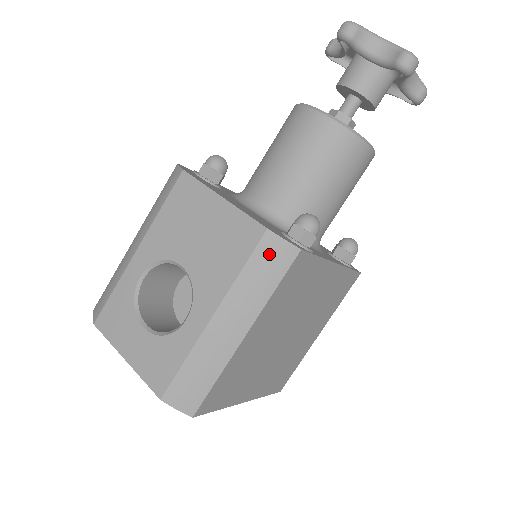
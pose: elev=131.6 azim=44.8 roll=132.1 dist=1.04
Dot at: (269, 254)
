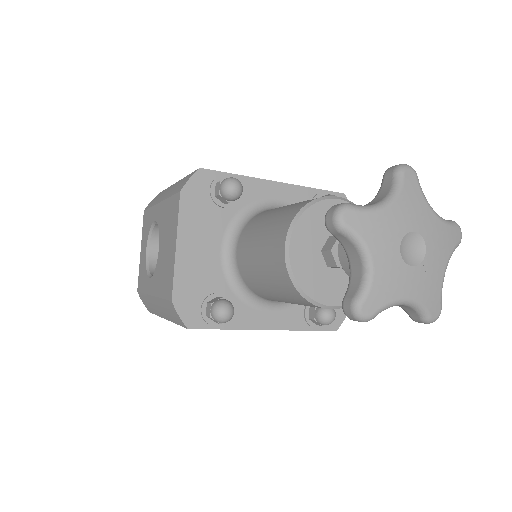
Dot at: (172, 310)
